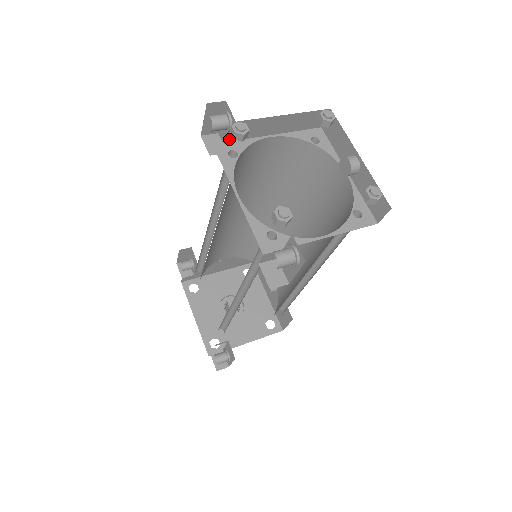
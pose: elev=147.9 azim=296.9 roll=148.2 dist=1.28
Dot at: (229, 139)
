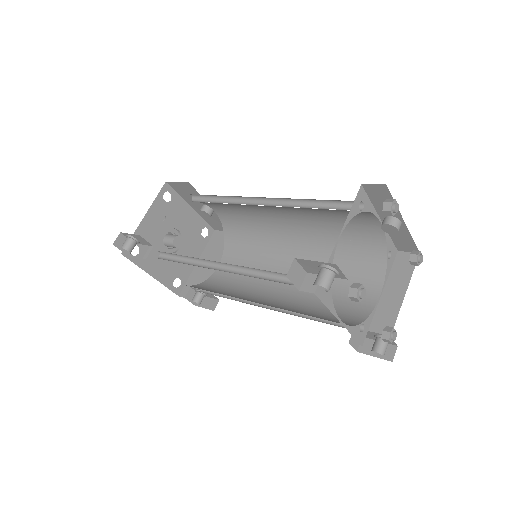
Dot at: occluded
